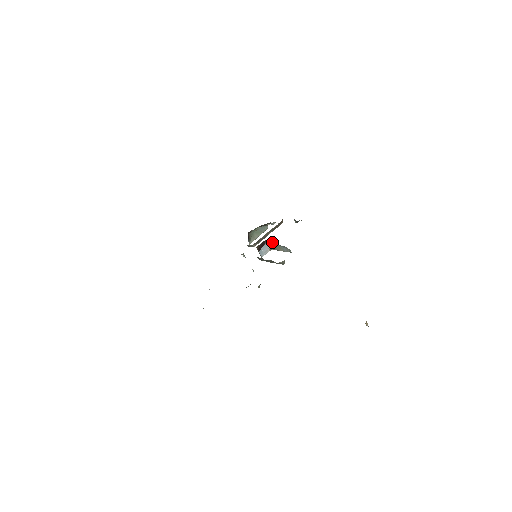
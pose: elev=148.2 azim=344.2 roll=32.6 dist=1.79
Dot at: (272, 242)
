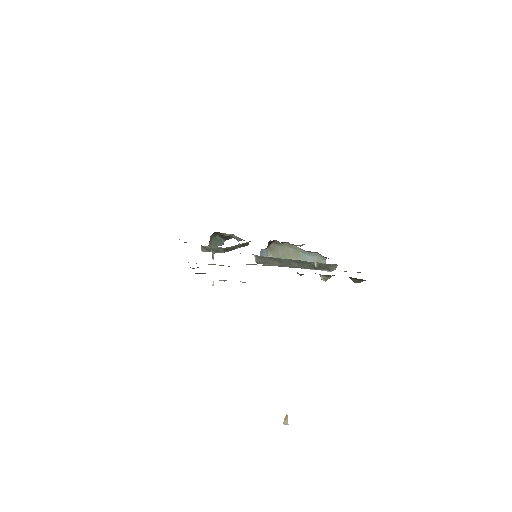
Dot at: (285, 246)
